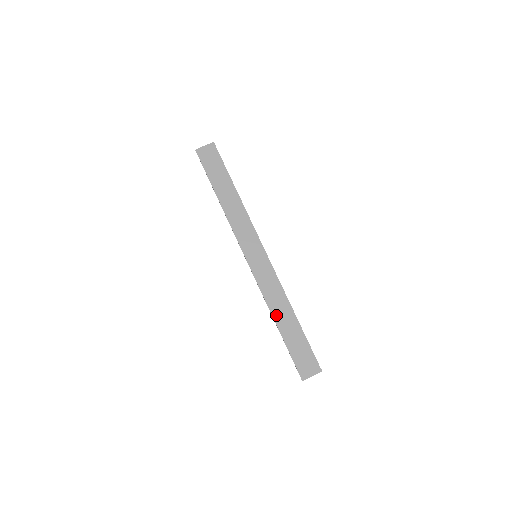
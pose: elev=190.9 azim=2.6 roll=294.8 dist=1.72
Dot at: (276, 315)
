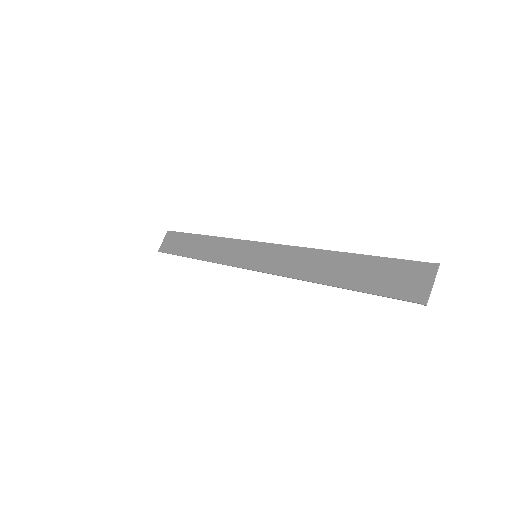
Dot at: (320, 277)
